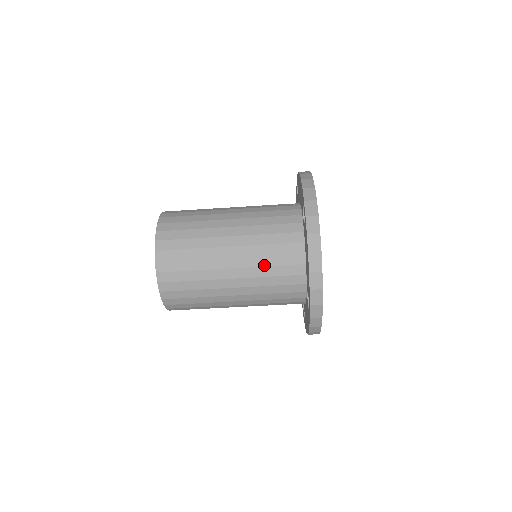
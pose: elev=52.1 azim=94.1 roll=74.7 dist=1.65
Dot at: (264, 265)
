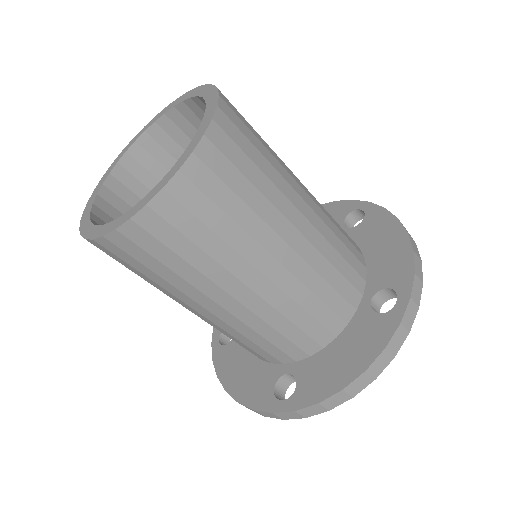
Dot at: (288, 316)
